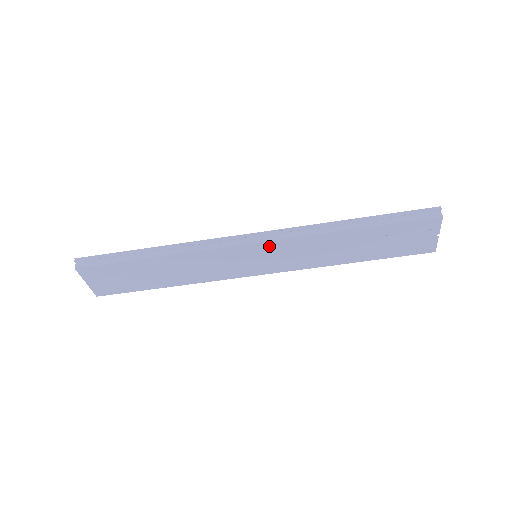
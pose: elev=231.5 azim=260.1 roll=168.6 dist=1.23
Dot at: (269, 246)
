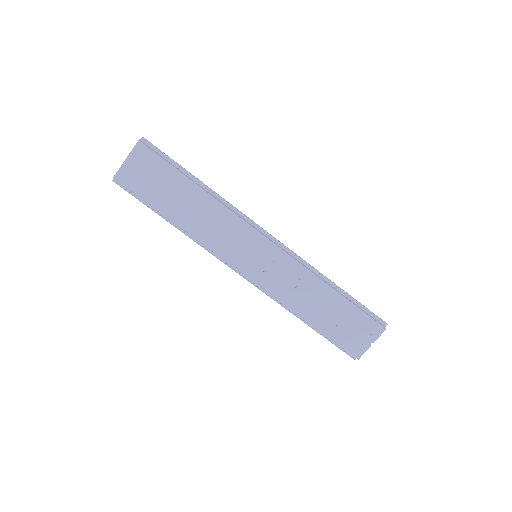
Dot at: (276, 253)
